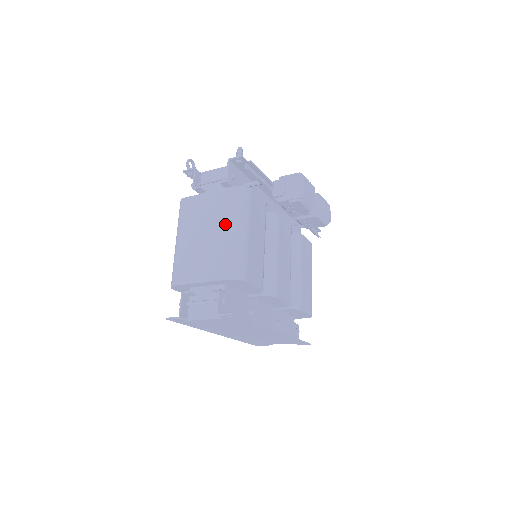
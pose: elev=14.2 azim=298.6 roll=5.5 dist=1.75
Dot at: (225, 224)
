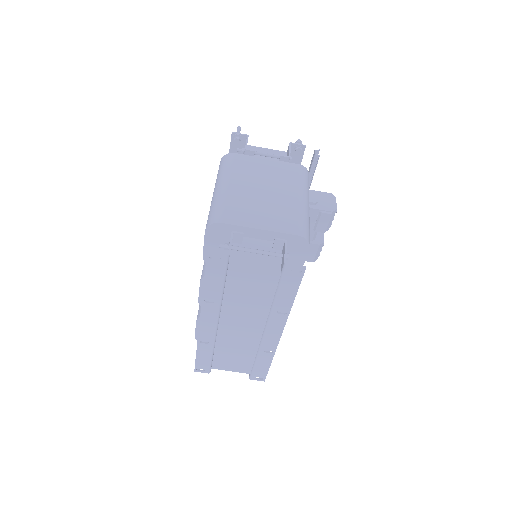
Dot at: (290, 189)
